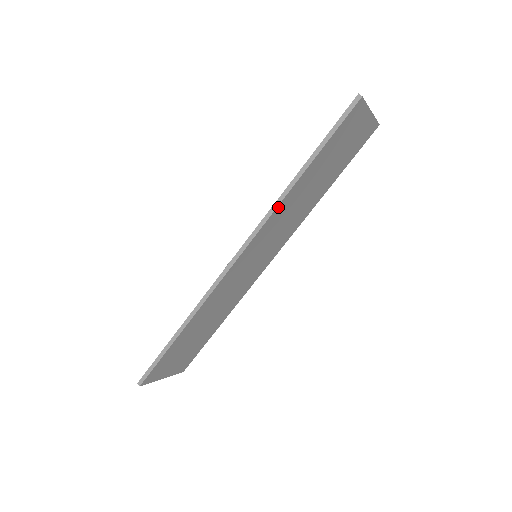
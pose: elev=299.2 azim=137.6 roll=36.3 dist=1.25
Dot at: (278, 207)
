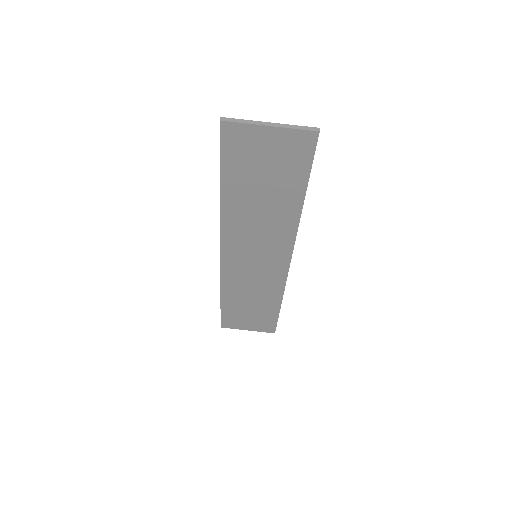
Dot at: (223, 219)
